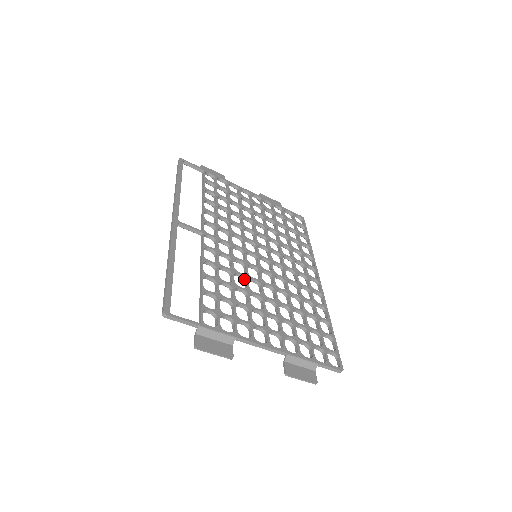
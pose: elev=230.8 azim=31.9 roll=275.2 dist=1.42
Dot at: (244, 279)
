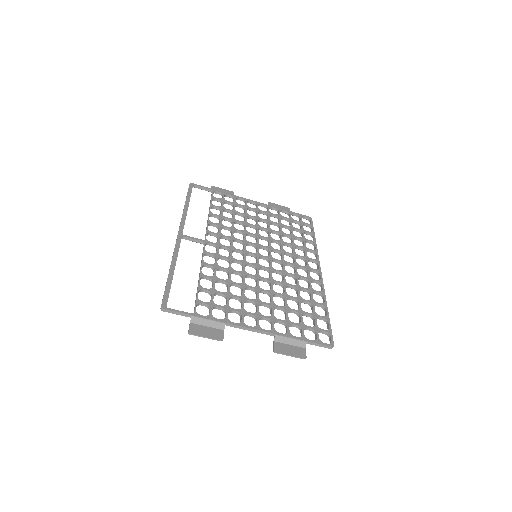
Dot at: (241, 276)
